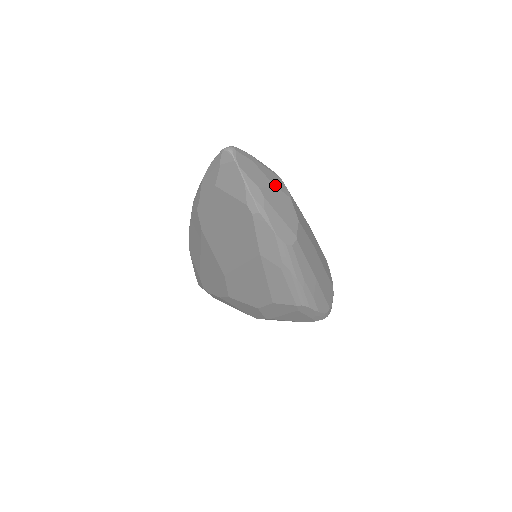
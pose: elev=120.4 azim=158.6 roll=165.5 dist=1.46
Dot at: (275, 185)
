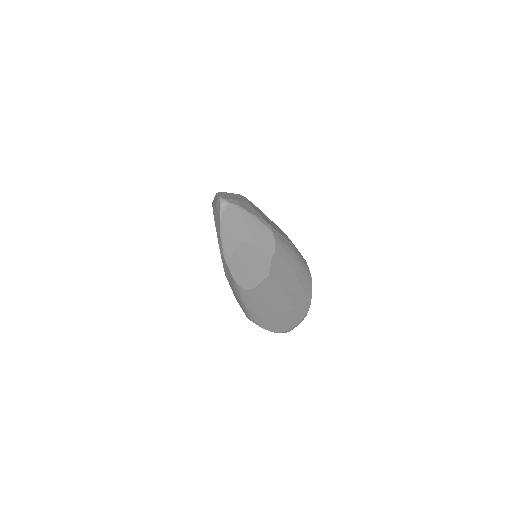
Dot at: (258, 243)
